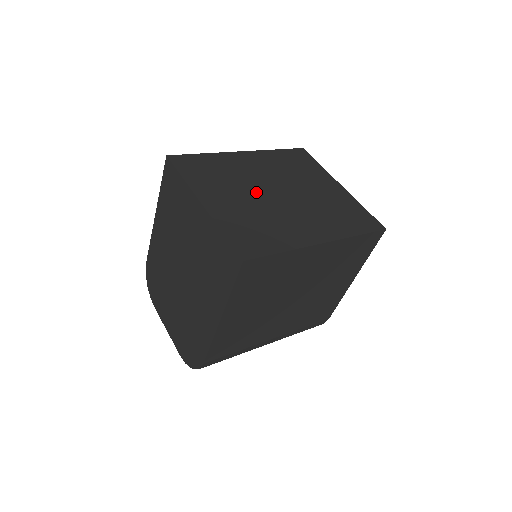
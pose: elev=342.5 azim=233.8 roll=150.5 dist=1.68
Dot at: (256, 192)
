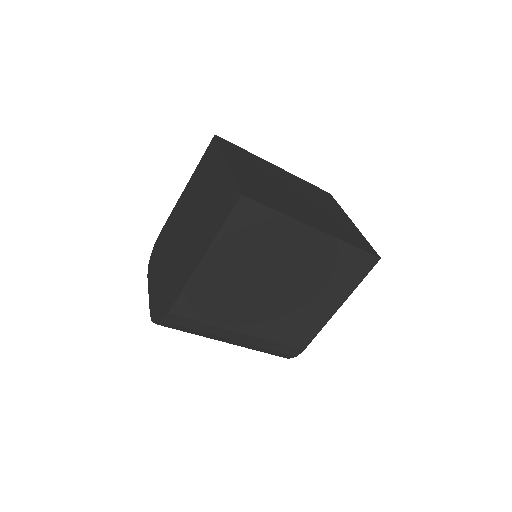
Dot at: (276, 183)
